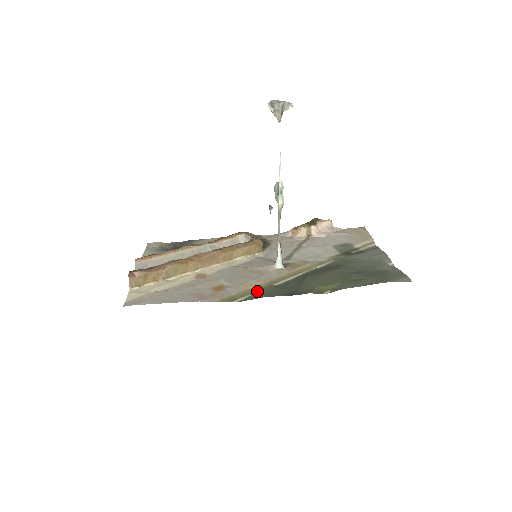
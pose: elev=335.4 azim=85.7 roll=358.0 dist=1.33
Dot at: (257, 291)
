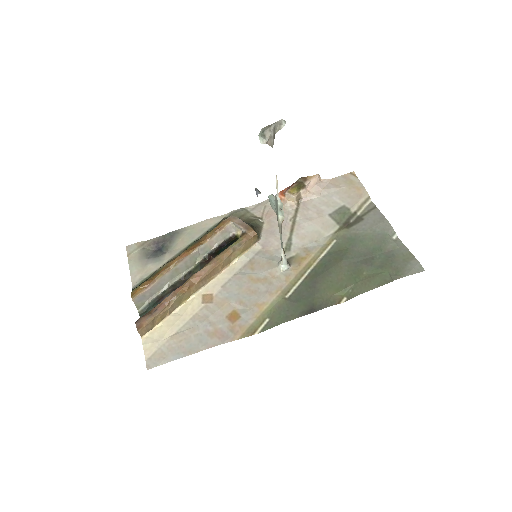
Dot at: (273, 312)
